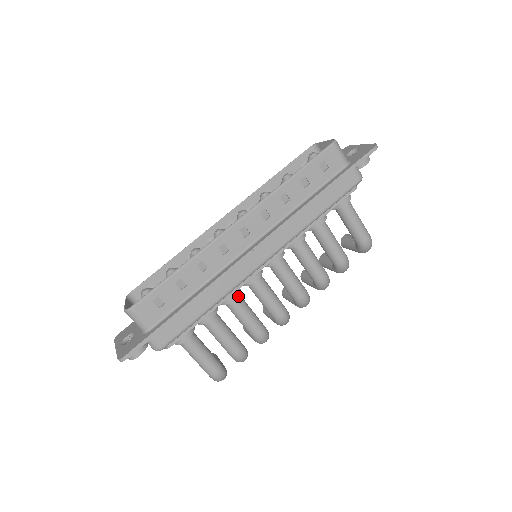
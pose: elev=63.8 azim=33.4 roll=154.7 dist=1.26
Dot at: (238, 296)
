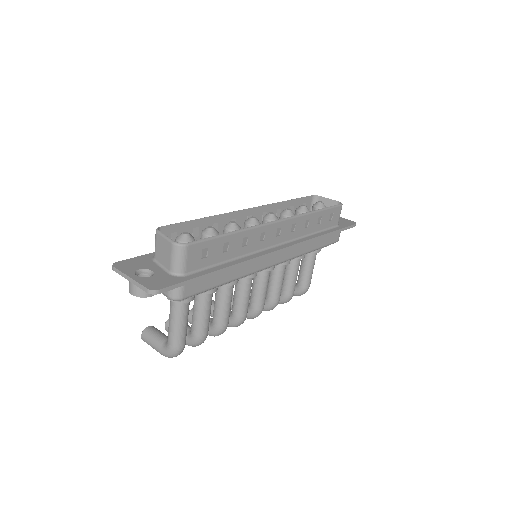
Dot at: occluded
